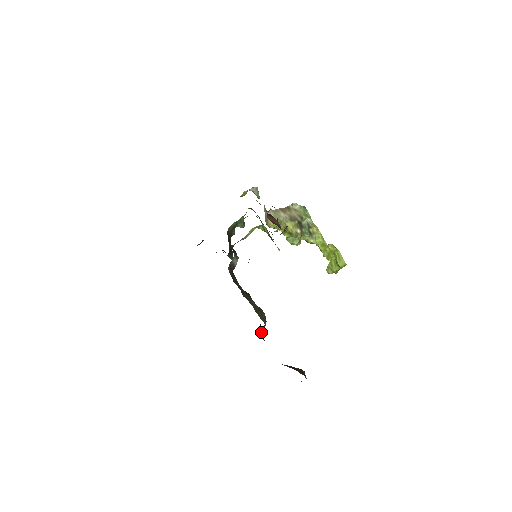
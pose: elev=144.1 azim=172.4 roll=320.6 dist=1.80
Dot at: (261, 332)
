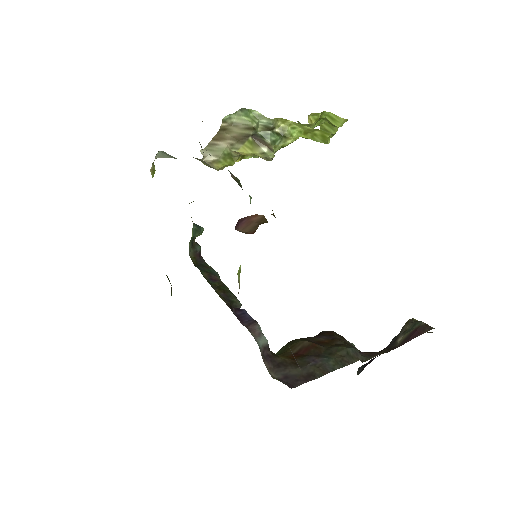
Dot at: occluded
